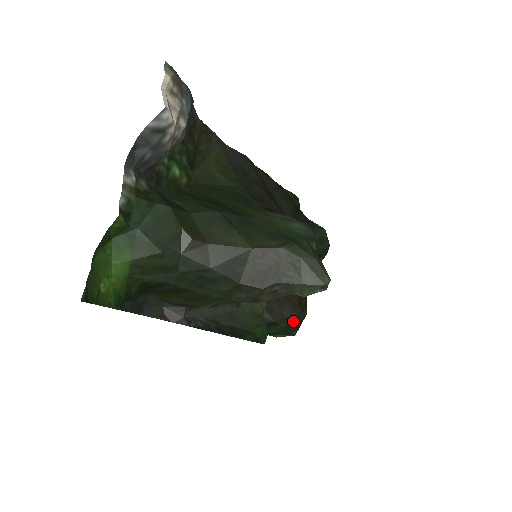
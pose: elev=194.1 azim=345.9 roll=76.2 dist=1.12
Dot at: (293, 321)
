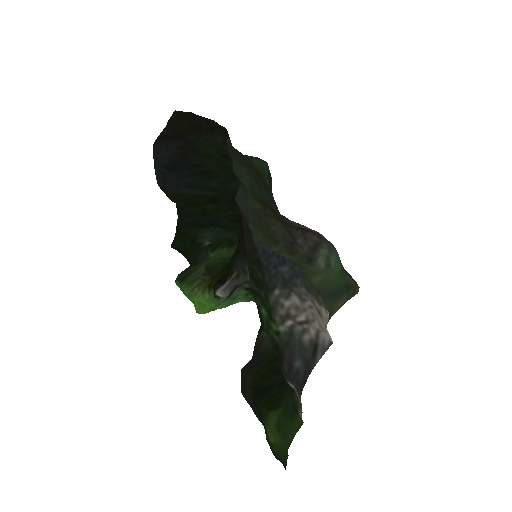
Dot at: occluded
